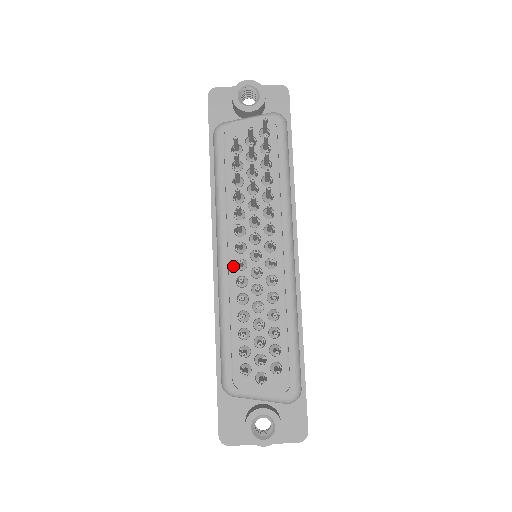
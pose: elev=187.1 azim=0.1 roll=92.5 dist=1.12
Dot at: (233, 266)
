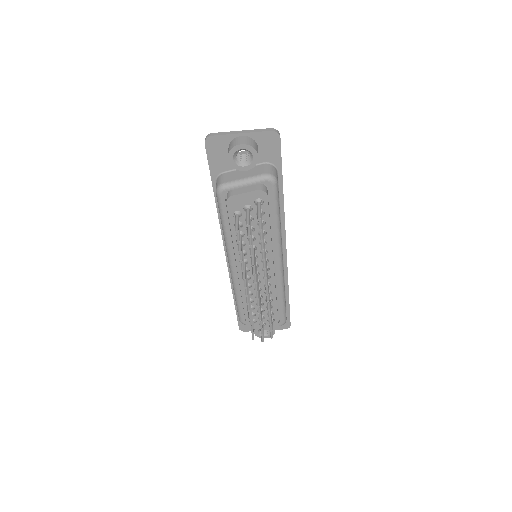
Dot at: (241, 279)
